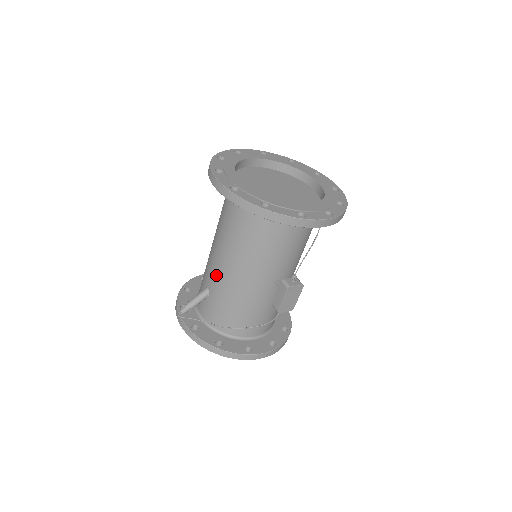
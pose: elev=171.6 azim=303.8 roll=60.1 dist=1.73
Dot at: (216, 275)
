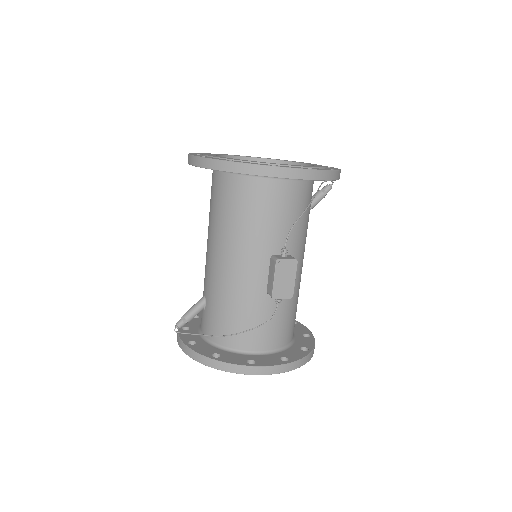
Dot at: (209, 274)
